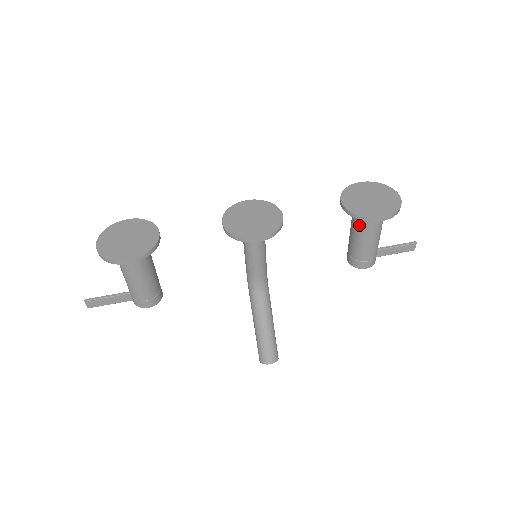
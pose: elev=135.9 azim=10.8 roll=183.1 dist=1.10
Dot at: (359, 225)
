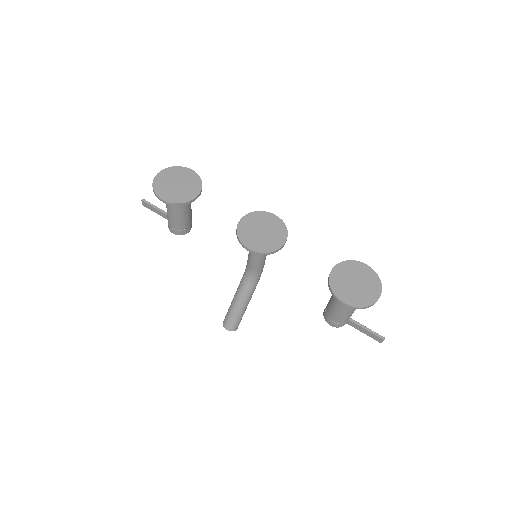
Dot at: occluded
